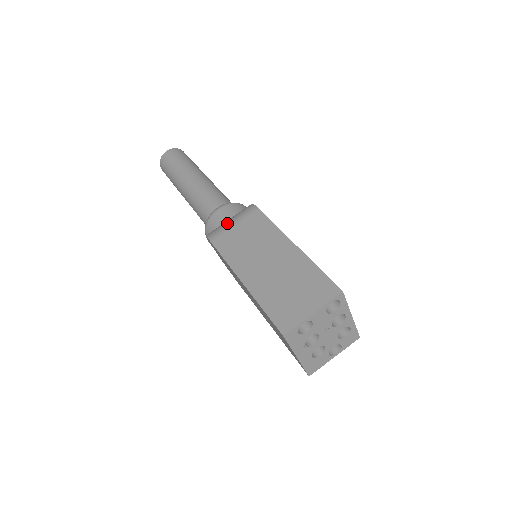
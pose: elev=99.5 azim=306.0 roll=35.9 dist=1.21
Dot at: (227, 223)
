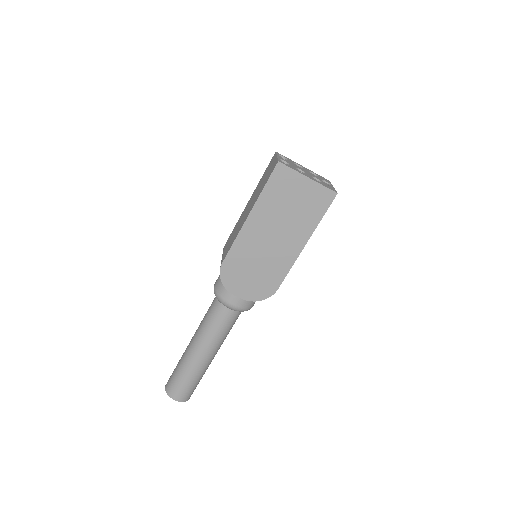
Dot at: occluded
